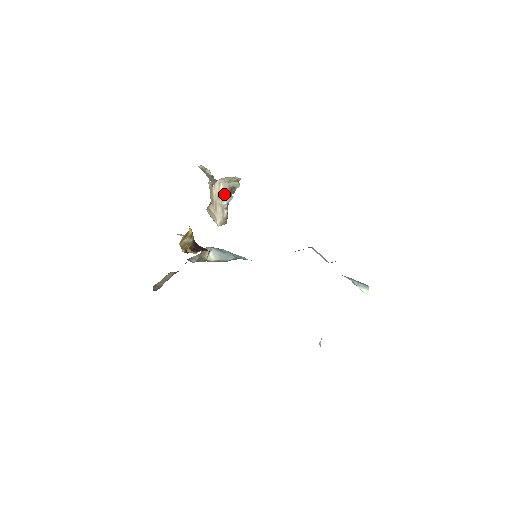
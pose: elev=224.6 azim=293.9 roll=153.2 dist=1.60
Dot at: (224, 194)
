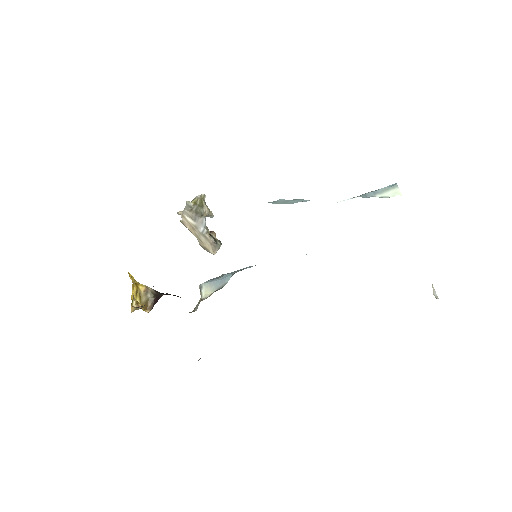
Dot at: (194, 222)
